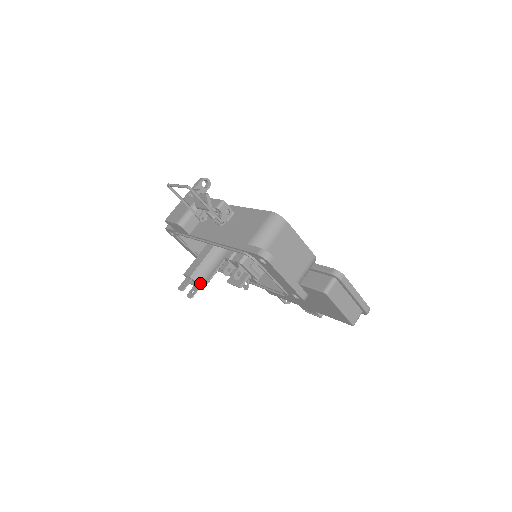
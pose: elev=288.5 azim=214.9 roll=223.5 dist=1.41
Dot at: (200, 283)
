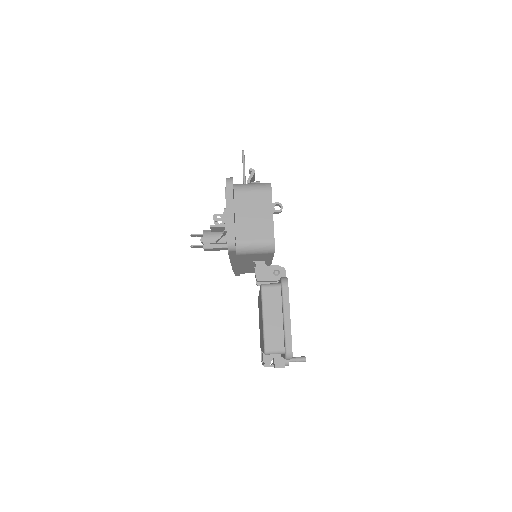
Dot at: (204, 238)
